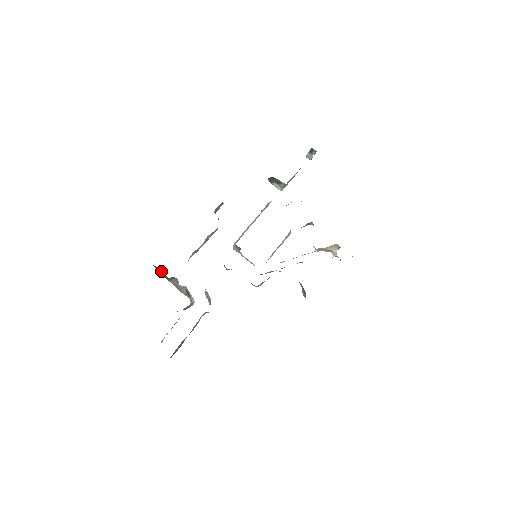
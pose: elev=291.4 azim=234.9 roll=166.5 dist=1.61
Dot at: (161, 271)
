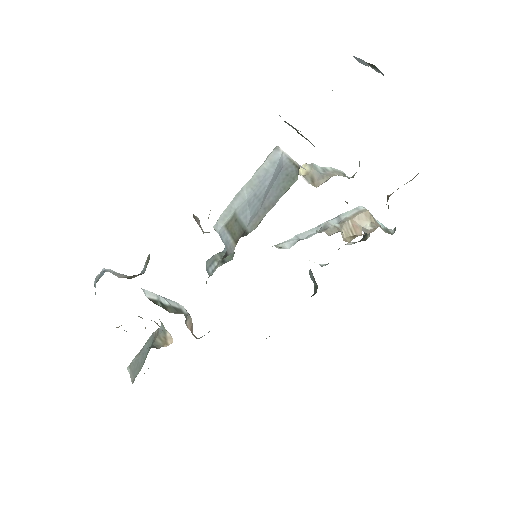
Dot at: occluded
